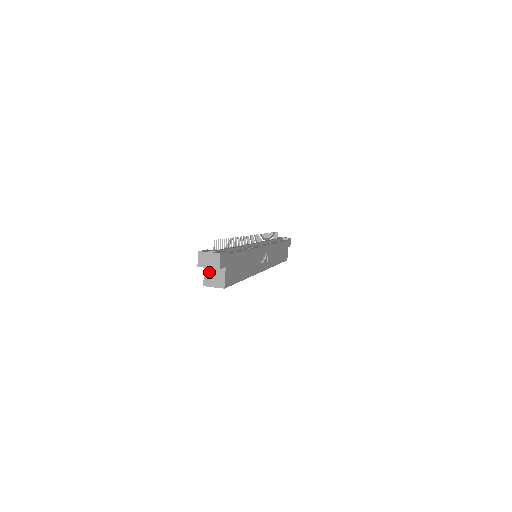
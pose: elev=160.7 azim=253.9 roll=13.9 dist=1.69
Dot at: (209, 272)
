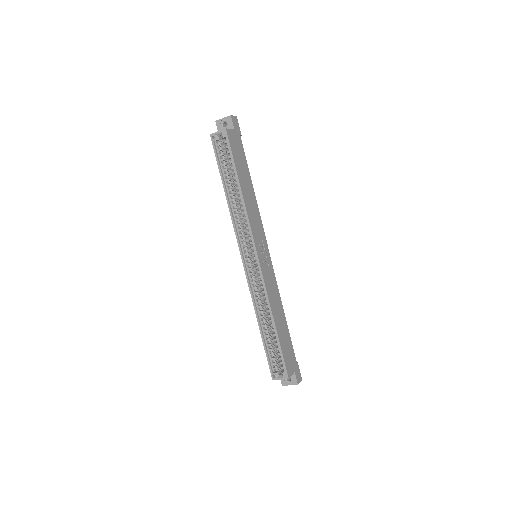
Dot at: occluded
